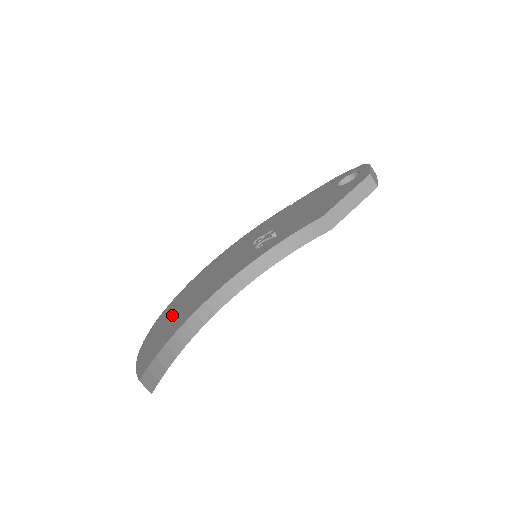
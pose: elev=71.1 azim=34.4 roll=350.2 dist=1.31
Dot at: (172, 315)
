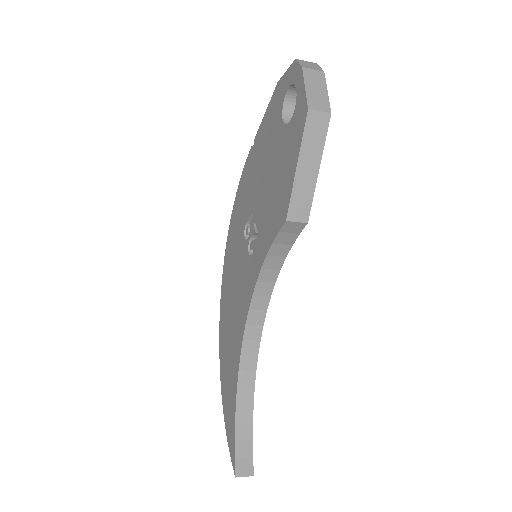
Dot at: (226, 357)
